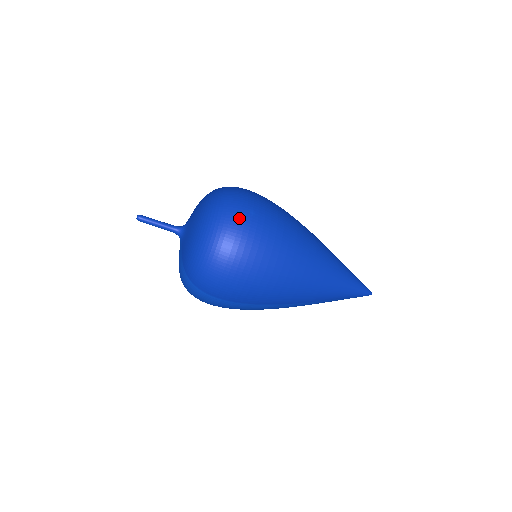
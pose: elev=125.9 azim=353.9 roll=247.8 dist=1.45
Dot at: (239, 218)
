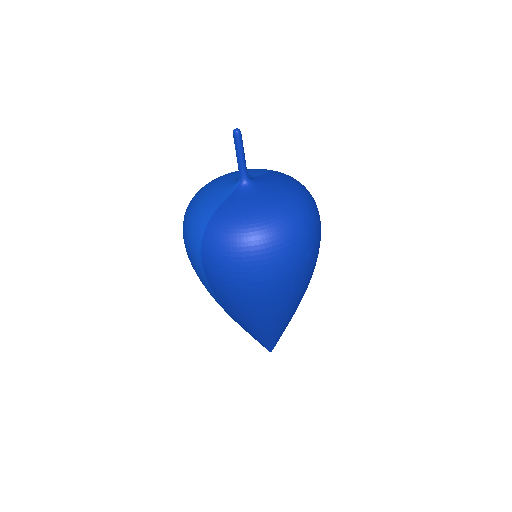
Dot at: (298, 250)
